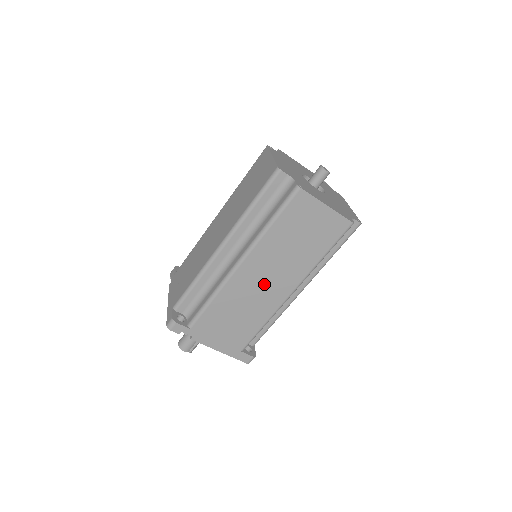
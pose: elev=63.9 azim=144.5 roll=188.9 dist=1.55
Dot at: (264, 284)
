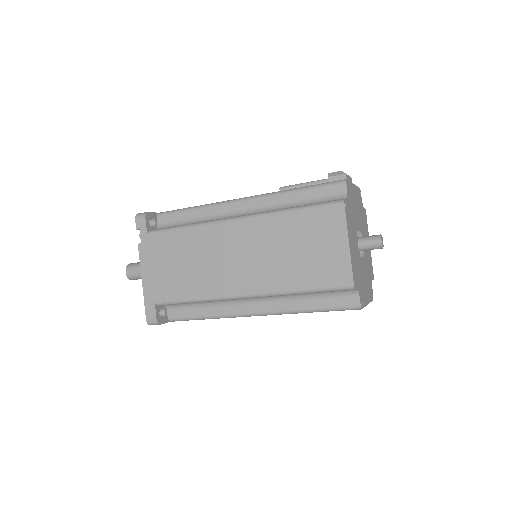
Dot at: occluded
